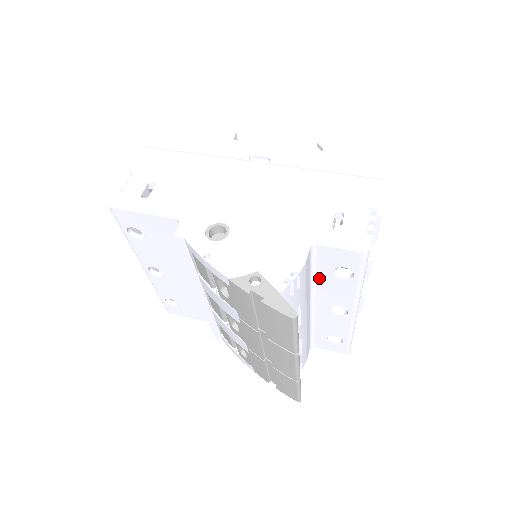
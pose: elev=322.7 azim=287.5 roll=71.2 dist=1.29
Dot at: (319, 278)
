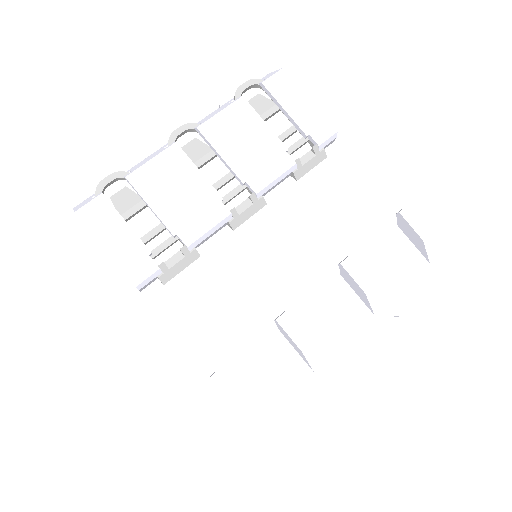
Dot at: occluded
